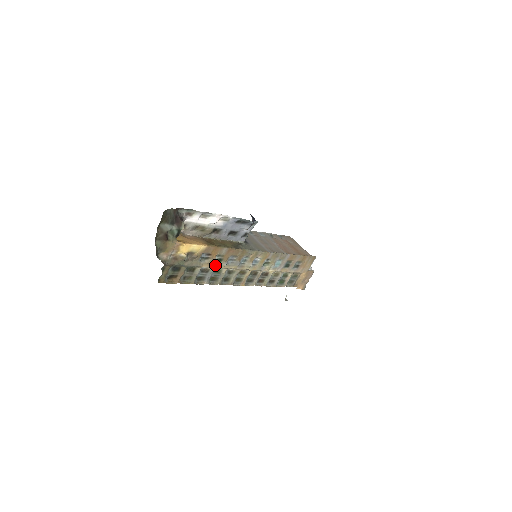
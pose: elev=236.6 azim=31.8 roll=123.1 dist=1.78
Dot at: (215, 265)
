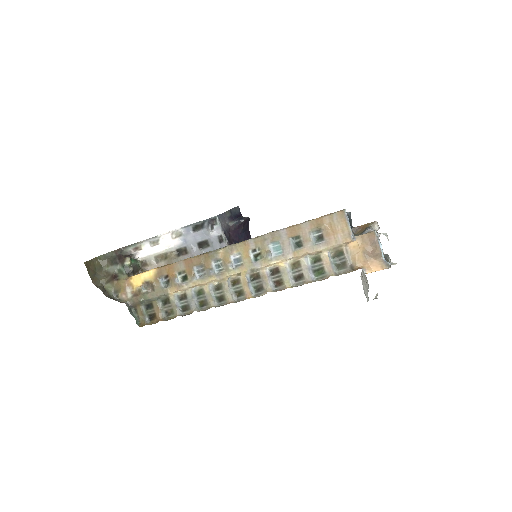
Dot at: (184, 285)
